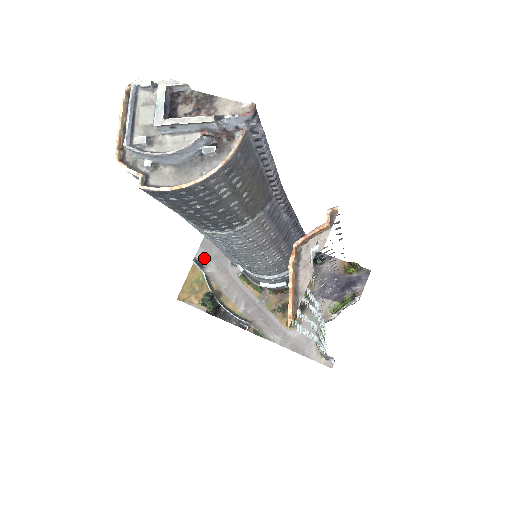
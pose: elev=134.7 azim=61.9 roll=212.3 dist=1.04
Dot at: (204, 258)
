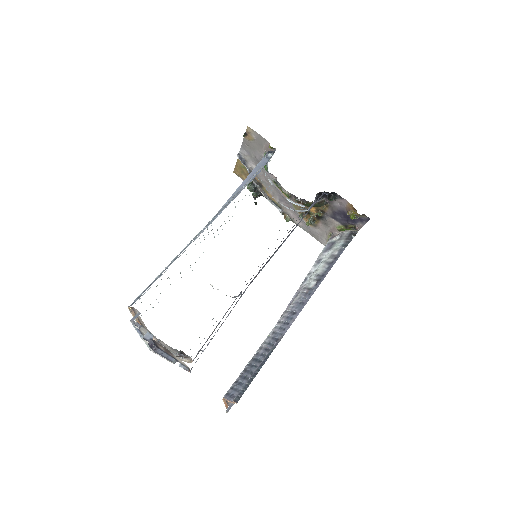
Dot at: (246, 156)
